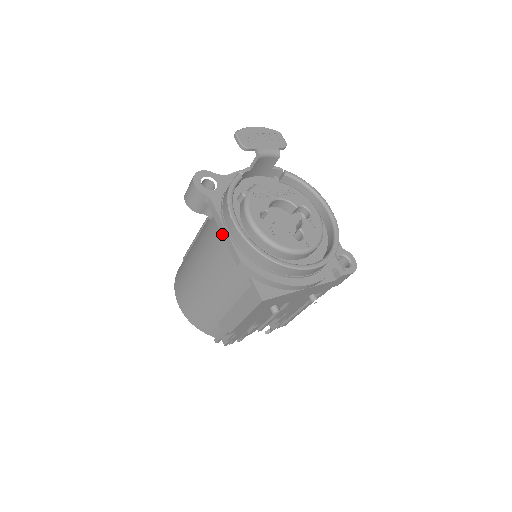
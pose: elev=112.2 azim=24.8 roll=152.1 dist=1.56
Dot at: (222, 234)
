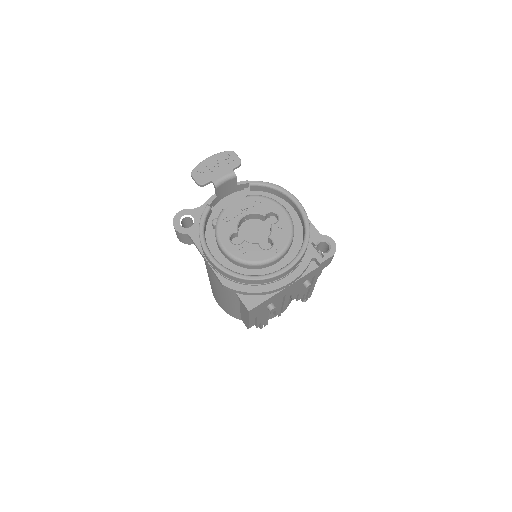
Dot at: occluded
